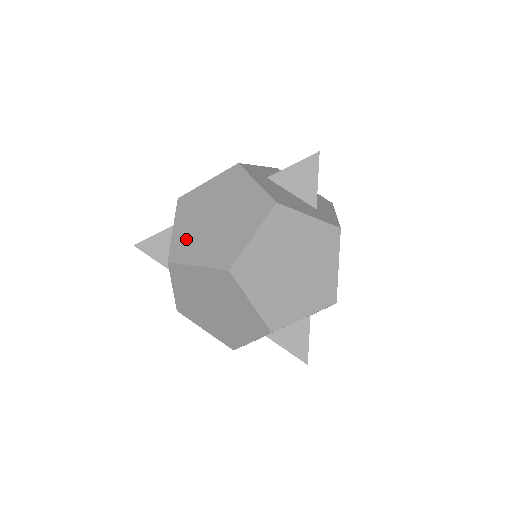
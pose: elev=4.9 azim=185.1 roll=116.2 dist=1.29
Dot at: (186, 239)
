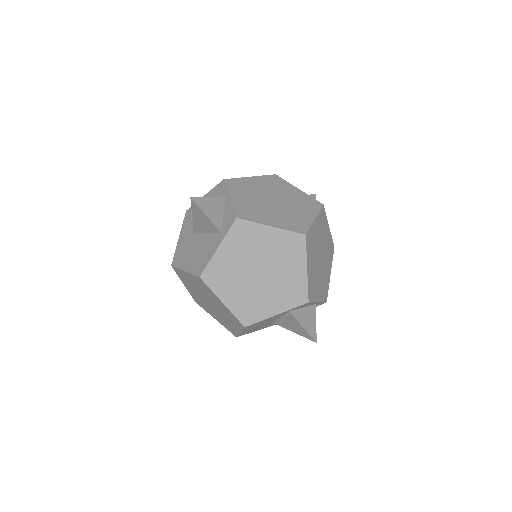
Dot at: (250, 207)
